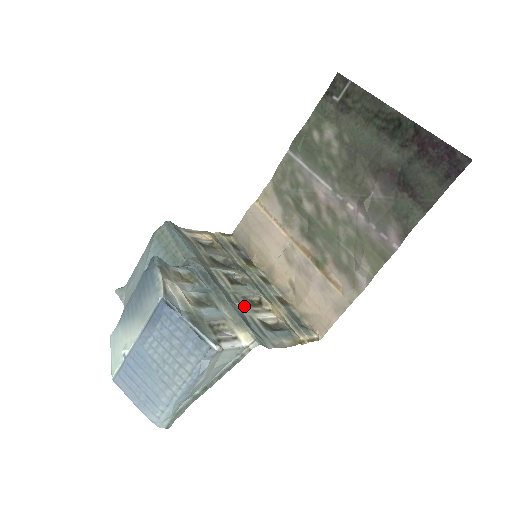
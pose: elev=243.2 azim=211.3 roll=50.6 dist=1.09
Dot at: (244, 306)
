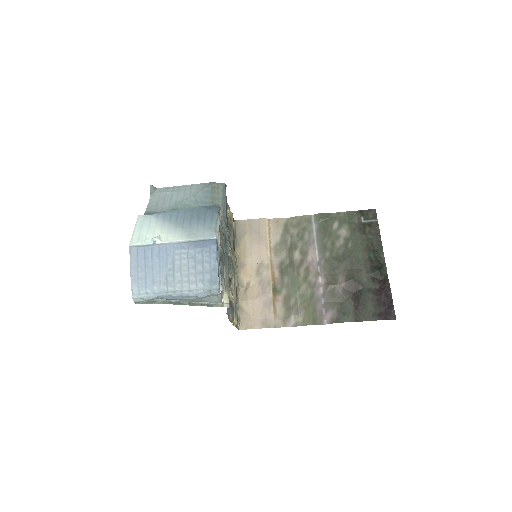
Dot at: occluded
